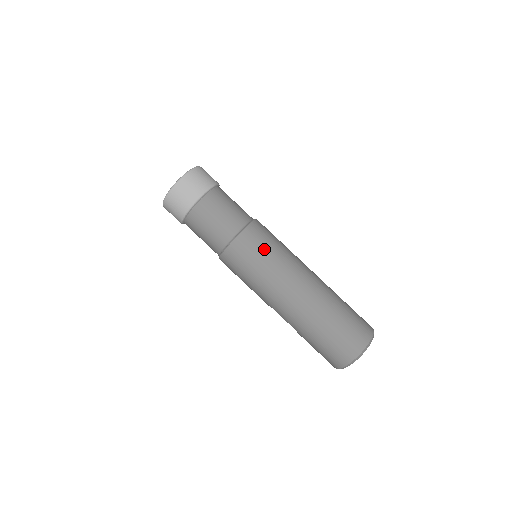
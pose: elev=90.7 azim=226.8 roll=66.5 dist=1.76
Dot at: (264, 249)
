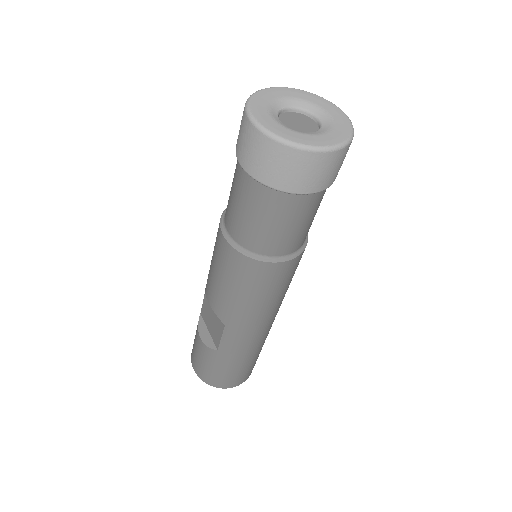
Dot at: occluded
